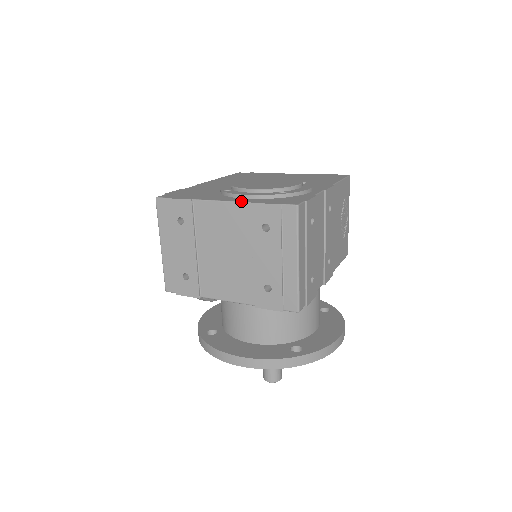
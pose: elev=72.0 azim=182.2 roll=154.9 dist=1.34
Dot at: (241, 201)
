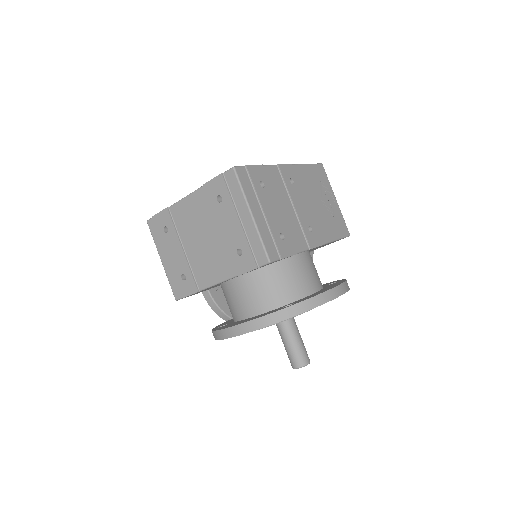
Dot at: (198, 188)
